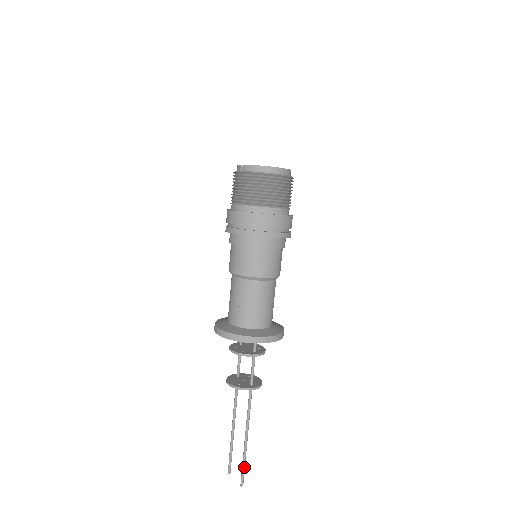
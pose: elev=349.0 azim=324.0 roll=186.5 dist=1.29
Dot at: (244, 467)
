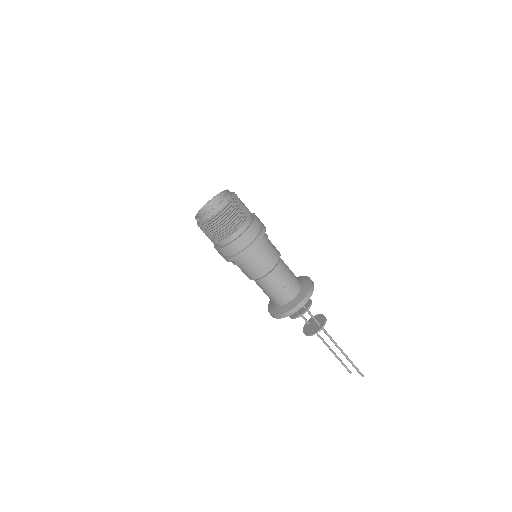
Dot at: (355, 367)
